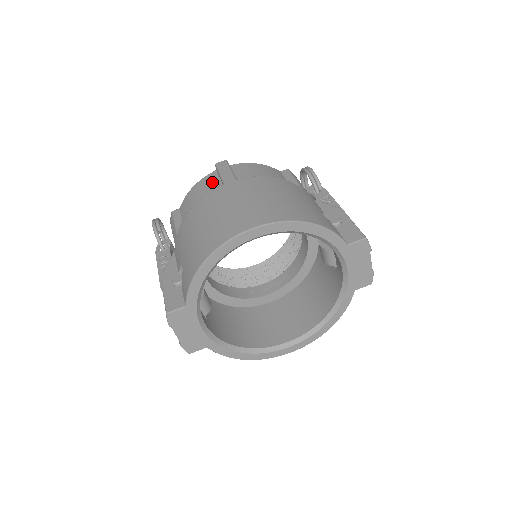
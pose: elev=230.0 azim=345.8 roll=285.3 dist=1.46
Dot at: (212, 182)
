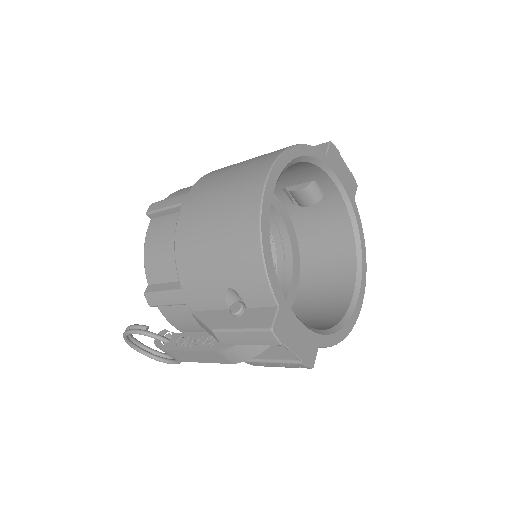
Dot at: (162, 224)
